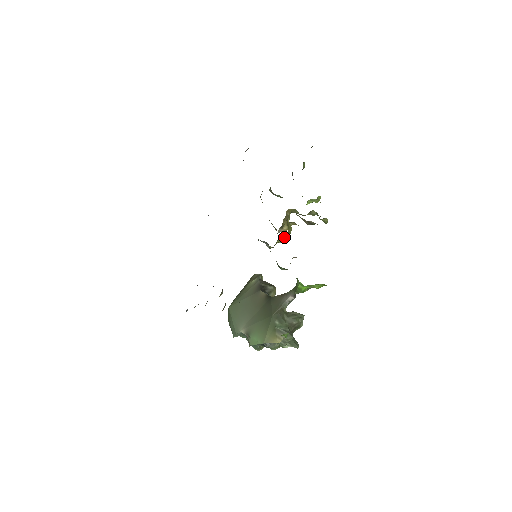
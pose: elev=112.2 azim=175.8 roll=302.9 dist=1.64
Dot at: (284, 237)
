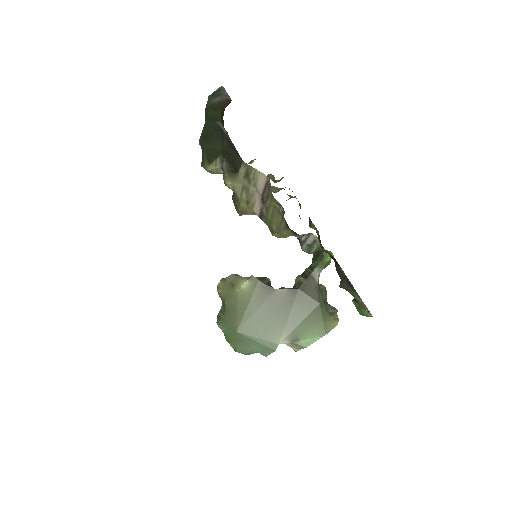
Dot at: occluded
